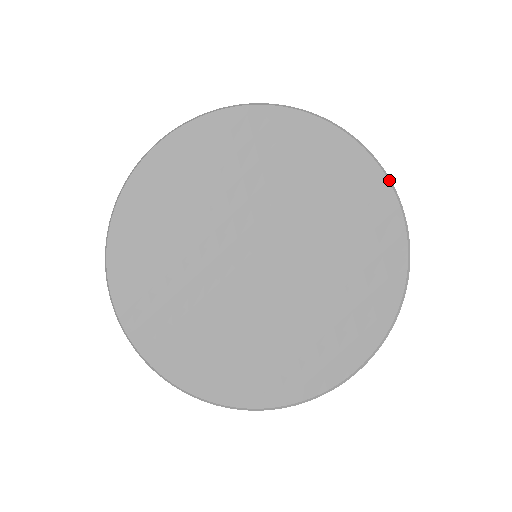
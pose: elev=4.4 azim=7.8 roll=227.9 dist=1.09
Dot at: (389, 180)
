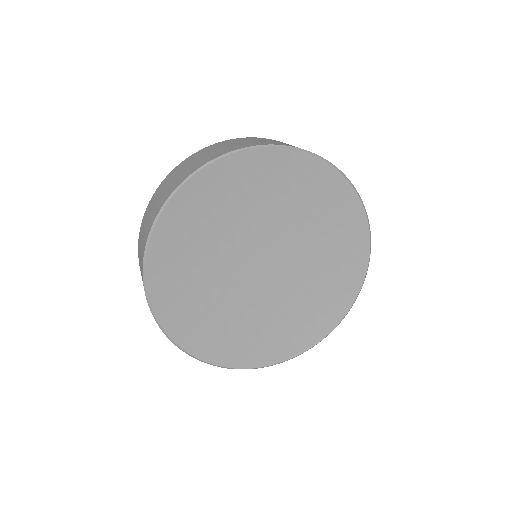
Dot at: (366, 215)
